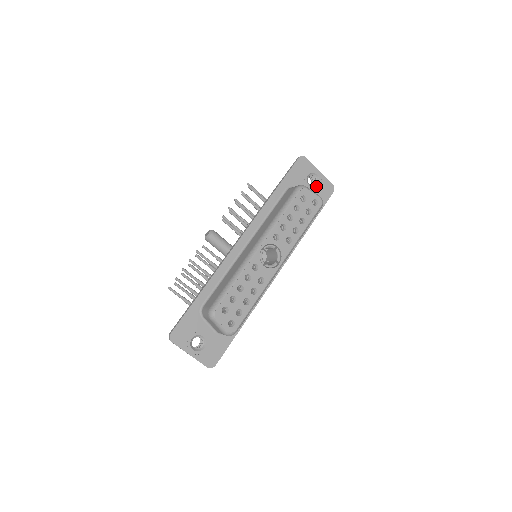
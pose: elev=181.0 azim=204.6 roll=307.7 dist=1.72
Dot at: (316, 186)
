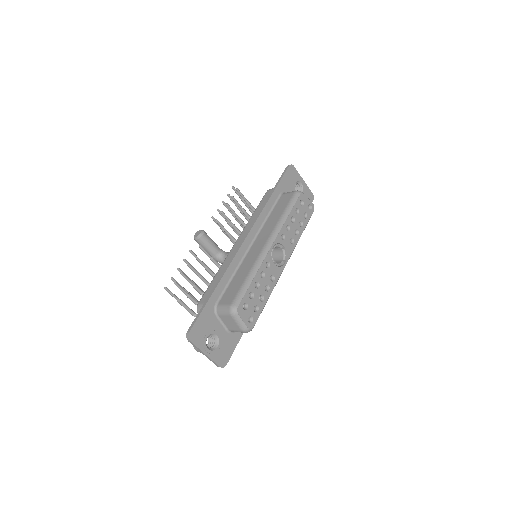
Dot at: occluded
